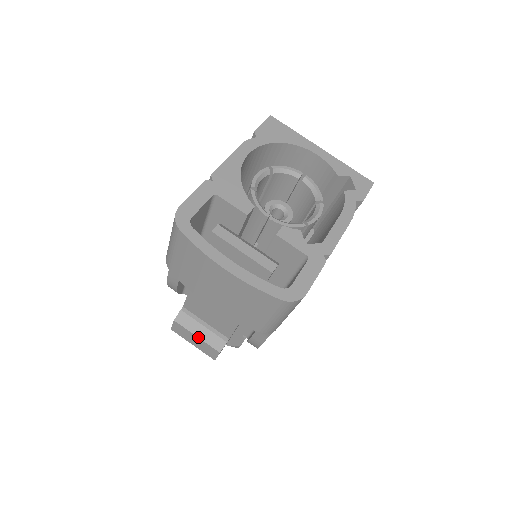
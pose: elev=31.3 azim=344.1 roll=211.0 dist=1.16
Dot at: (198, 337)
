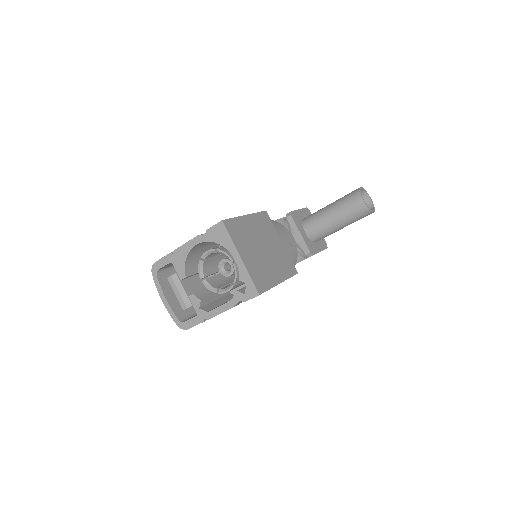
Dot at: occluded
